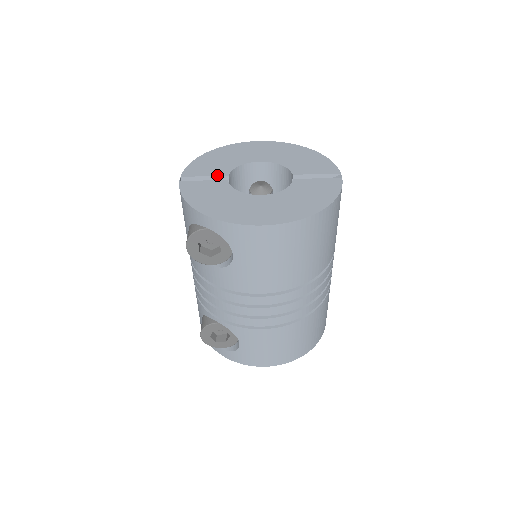
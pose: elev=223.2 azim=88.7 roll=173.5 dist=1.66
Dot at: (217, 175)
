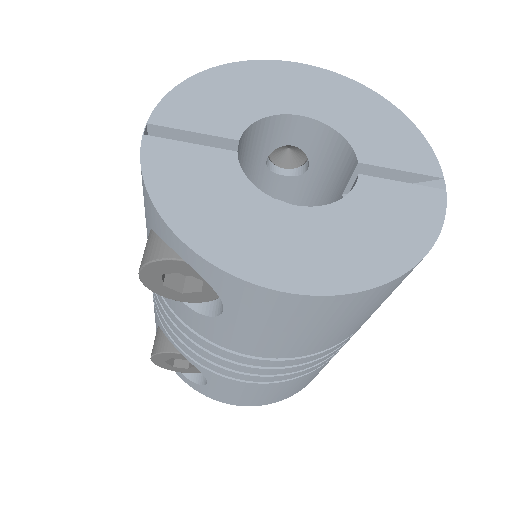
Dot at: (218, 134)
